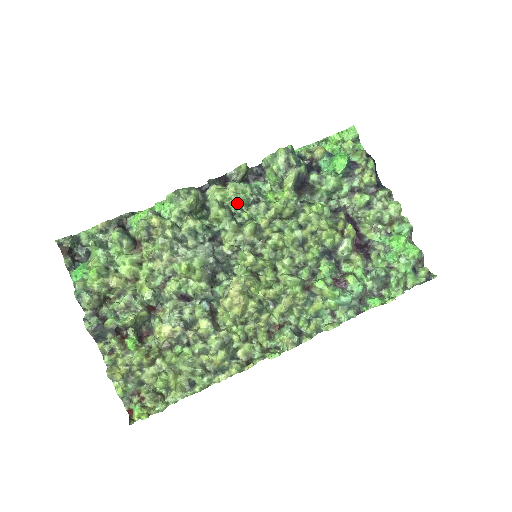
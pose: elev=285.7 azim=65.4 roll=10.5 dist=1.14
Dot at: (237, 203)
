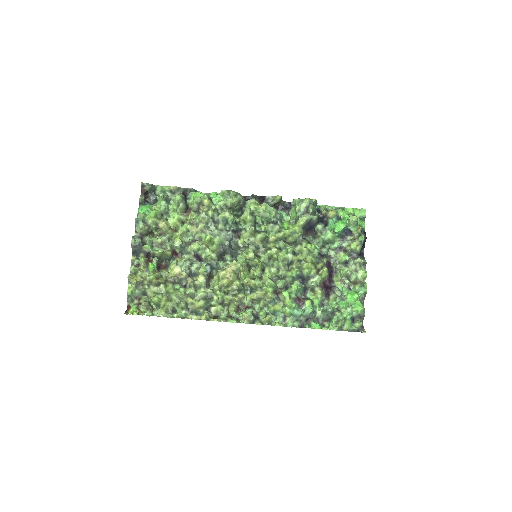
Dot at: (262, 218)
